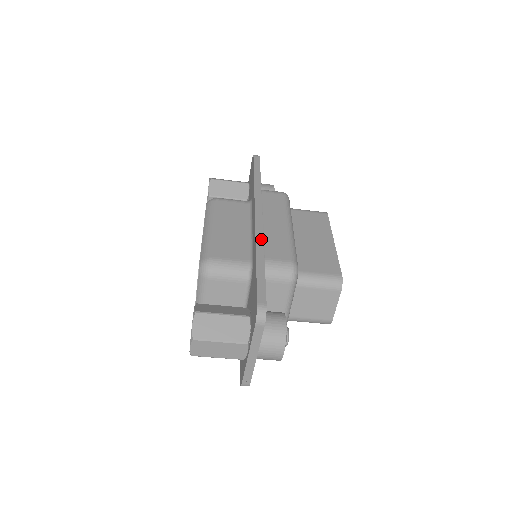
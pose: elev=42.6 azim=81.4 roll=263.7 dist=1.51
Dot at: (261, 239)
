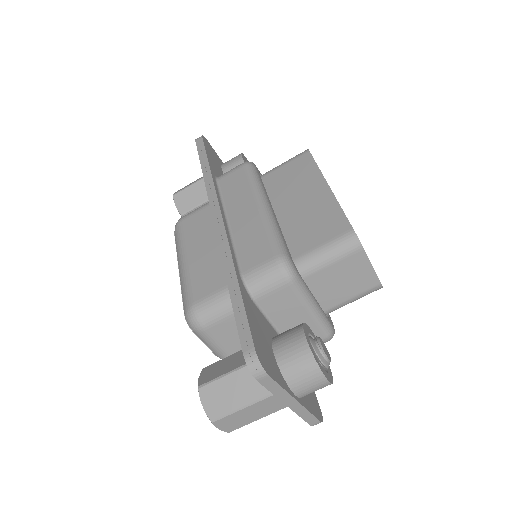
Dot at: (227, 252)
